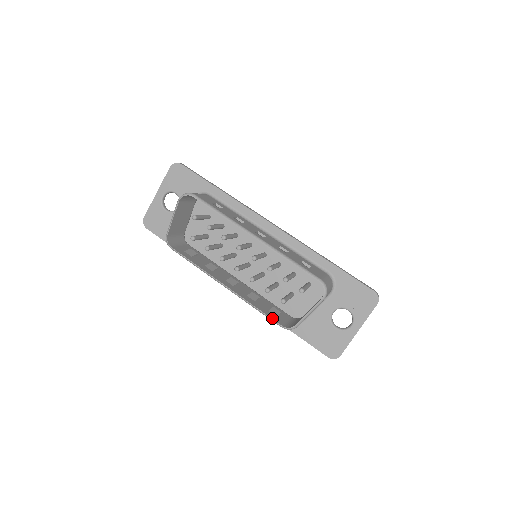
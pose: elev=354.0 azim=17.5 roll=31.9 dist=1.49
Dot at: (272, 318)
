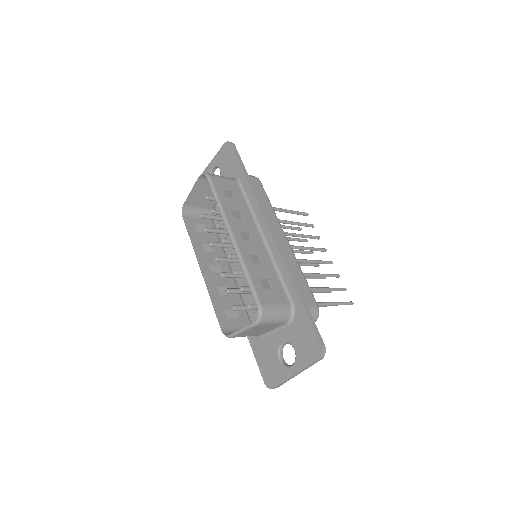
Dot at: (218, 318)
